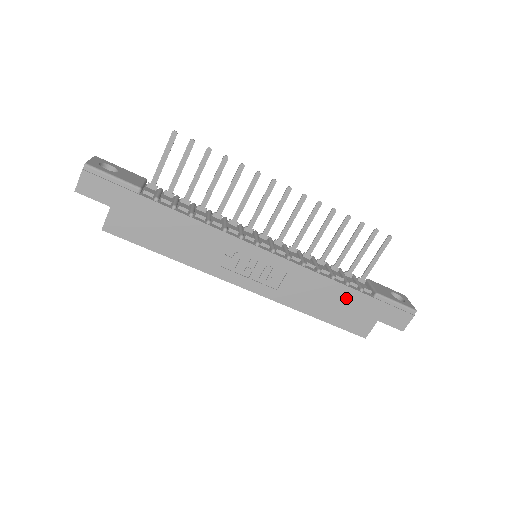
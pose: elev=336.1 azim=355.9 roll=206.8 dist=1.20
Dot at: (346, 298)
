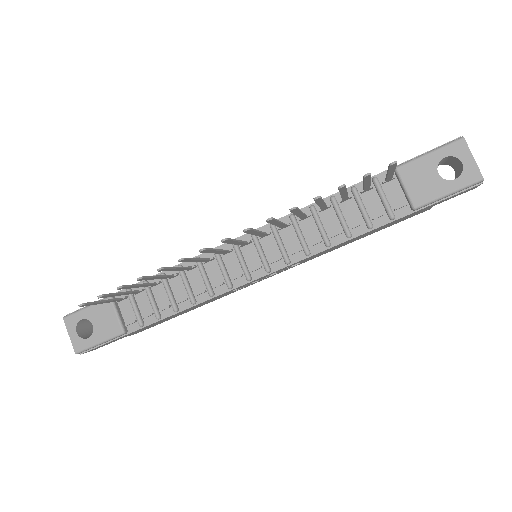
Dot at: (378, 228)
